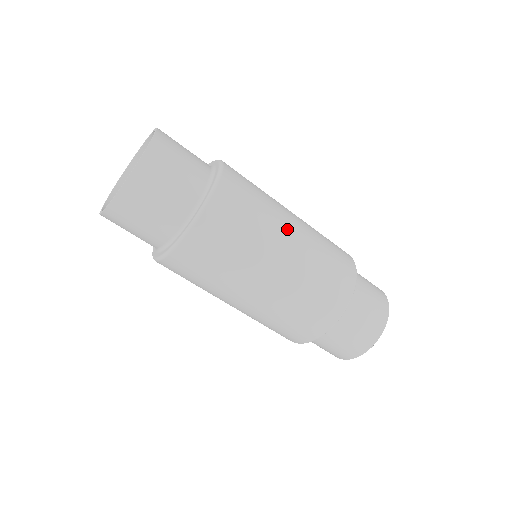
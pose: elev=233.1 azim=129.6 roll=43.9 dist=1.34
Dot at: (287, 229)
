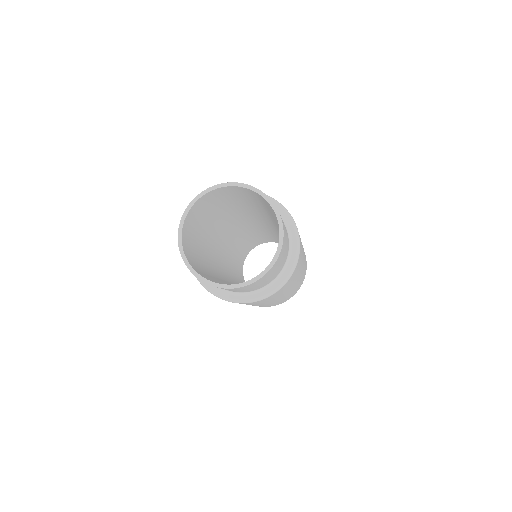
Dot at: (271, 302)
